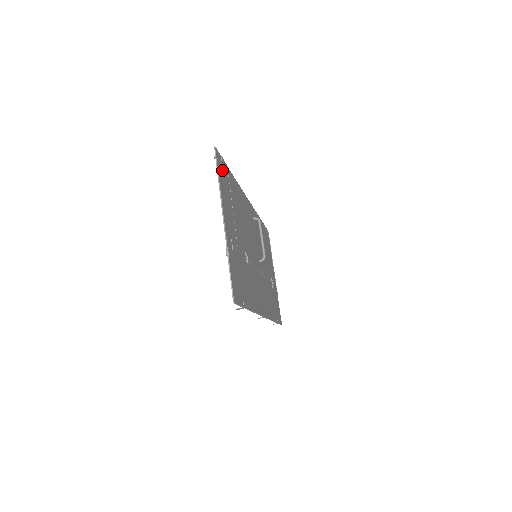
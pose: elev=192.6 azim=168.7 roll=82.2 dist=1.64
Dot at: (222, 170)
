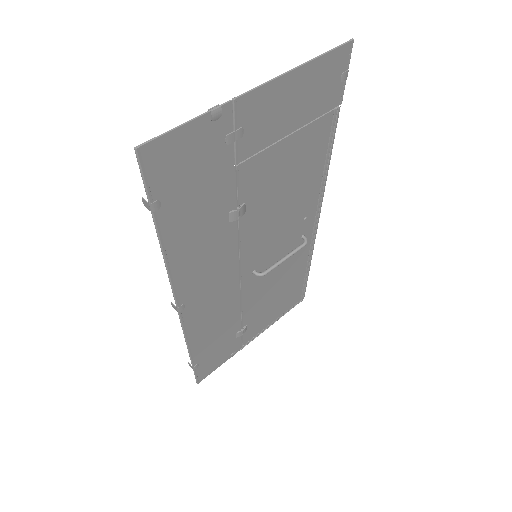
Dot at: (330, 78)
